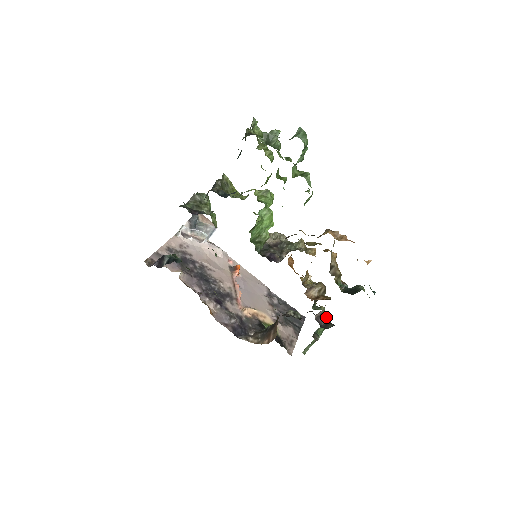
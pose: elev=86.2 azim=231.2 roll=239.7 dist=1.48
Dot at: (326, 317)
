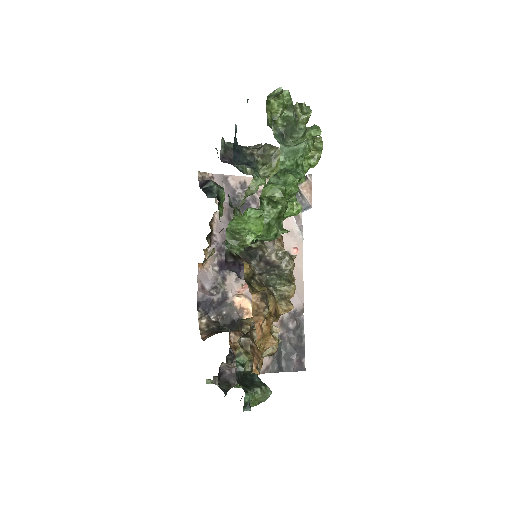
Dot at: (235, 377)
